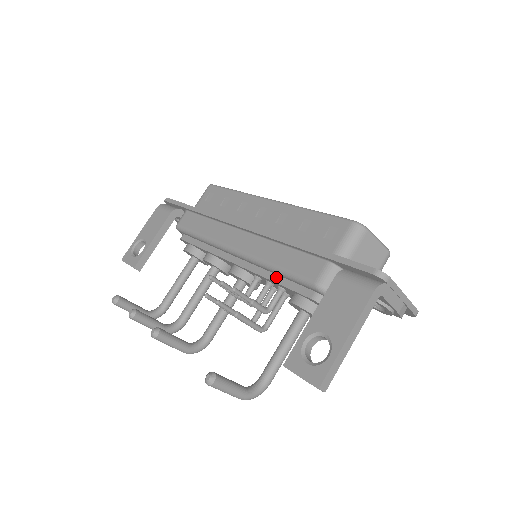
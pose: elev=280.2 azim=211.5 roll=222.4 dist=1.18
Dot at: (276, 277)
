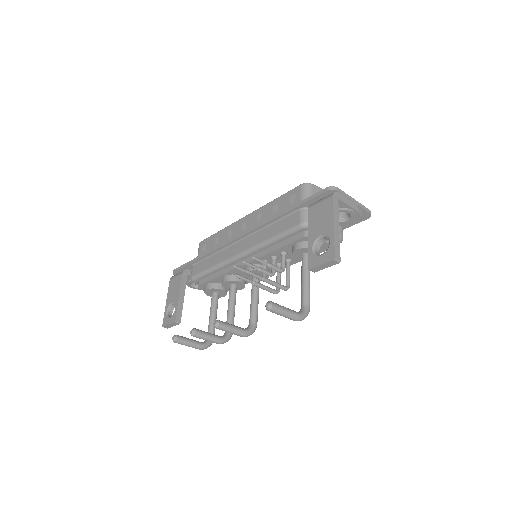
Dot at: (275, 247)
